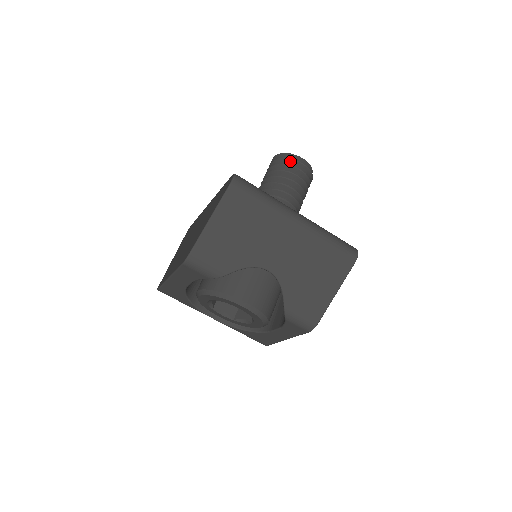
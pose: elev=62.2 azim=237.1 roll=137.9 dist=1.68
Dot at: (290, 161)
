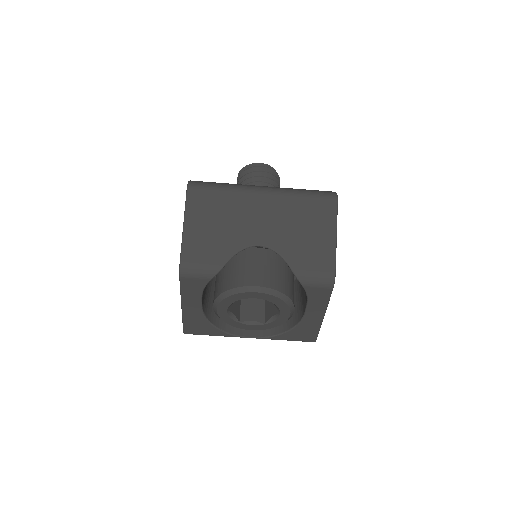
Dot at: (250, 170)
